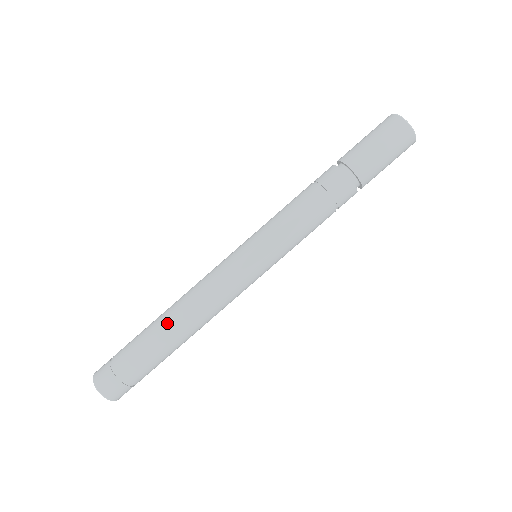
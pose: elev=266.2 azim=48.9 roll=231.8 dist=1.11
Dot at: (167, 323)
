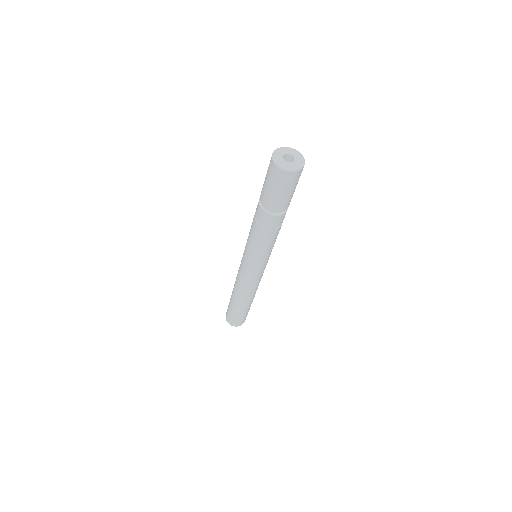
Dot at: (236, 299)
